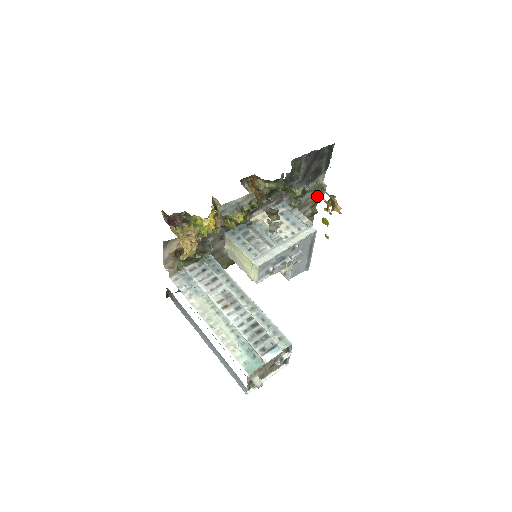
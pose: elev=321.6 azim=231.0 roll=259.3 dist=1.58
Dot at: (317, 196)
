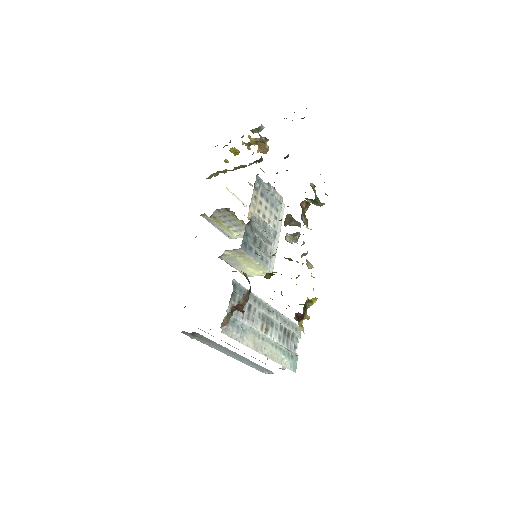
Dot at: occluded
